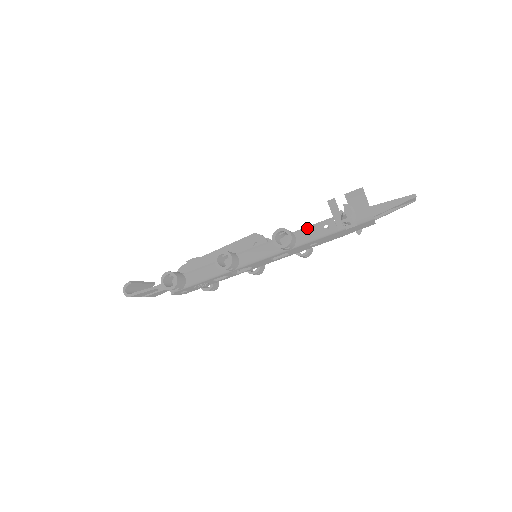
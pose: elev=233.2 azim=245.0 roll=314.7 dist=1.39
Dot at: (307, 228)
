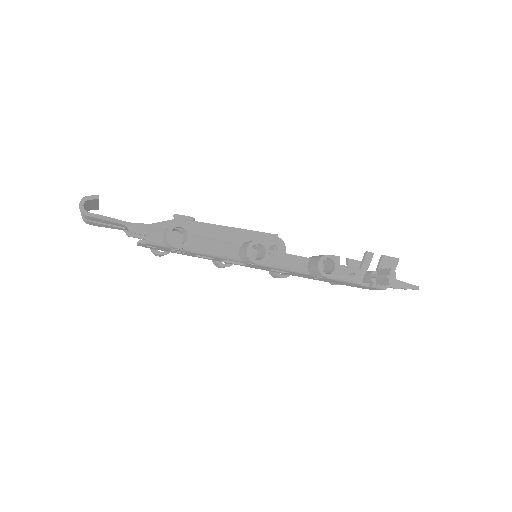
Dot at: (339, 266)
